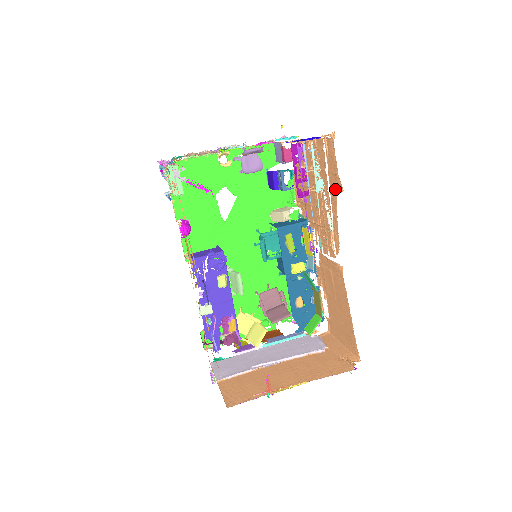
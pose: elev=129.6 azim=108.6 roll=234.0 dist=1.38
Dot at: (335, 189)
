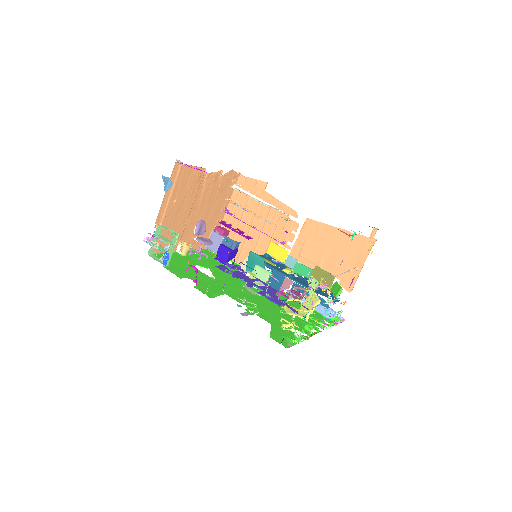
Dot at: (263, 191)
